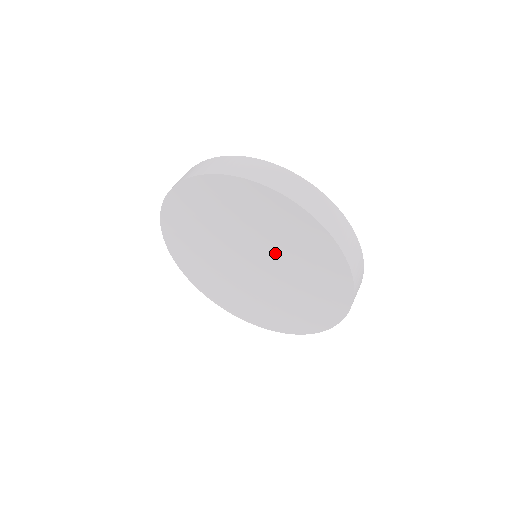
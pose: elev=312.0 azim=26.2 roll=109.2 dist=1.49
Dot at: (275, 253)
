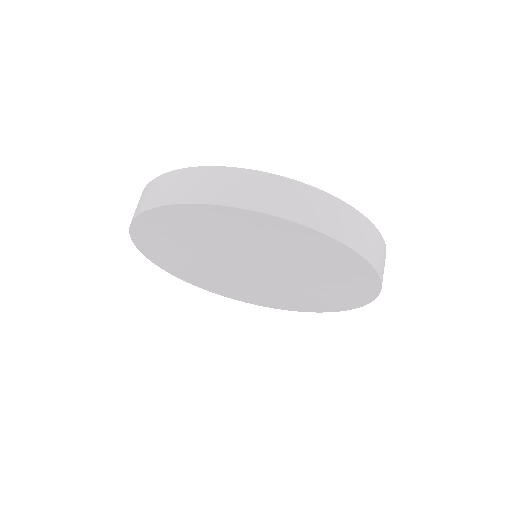
Dot at: (253, 253)
